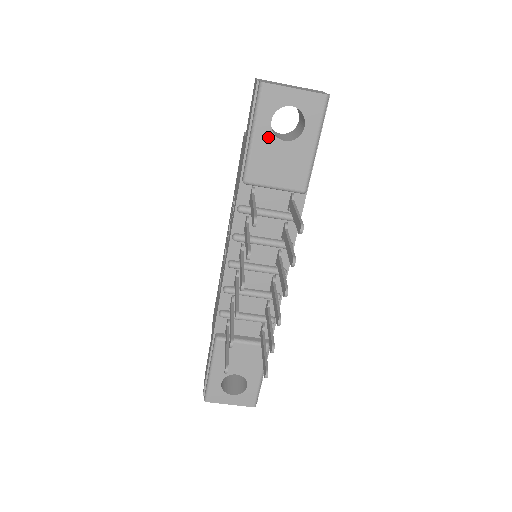
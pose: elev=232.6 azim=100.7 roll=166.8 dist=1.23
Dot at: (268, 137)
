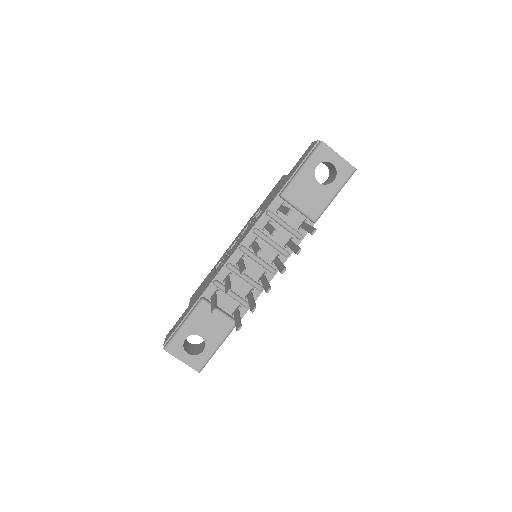
Dot at: (310, 175)
